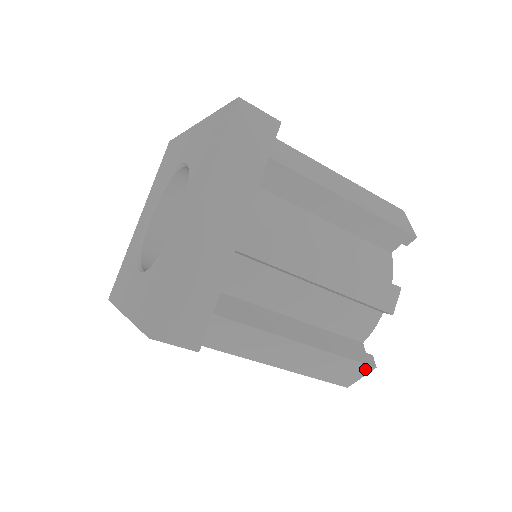
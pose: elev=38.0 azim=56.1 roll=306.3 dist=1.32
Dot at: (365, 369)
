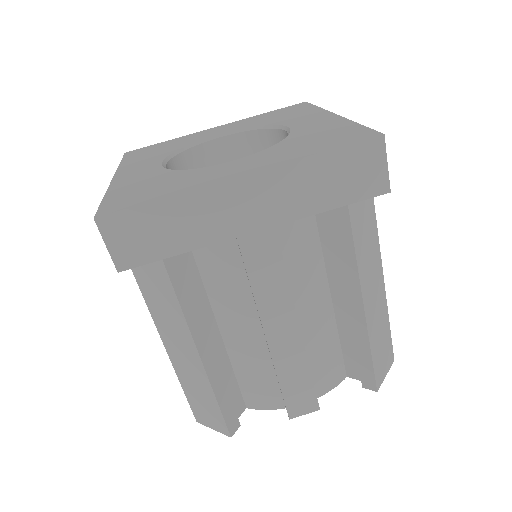
Dot at: (223, 428)
